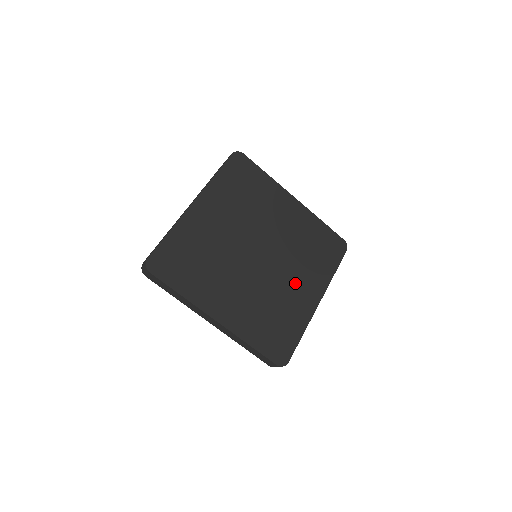
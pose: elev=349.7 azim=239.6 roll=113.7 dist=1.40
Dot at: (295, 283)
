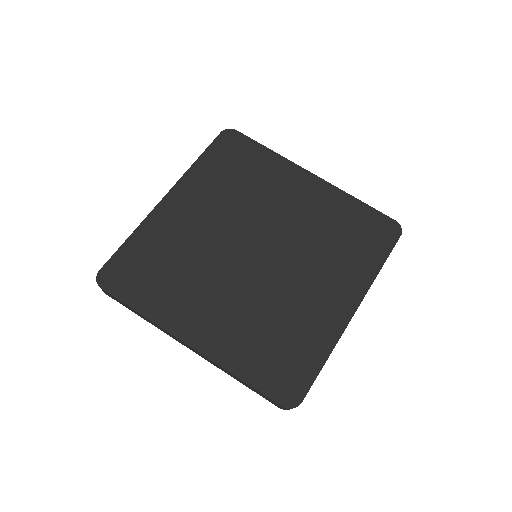
Dot at: (313, 287)
